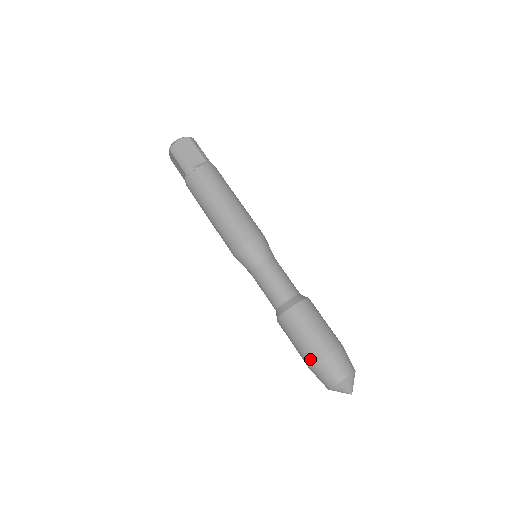
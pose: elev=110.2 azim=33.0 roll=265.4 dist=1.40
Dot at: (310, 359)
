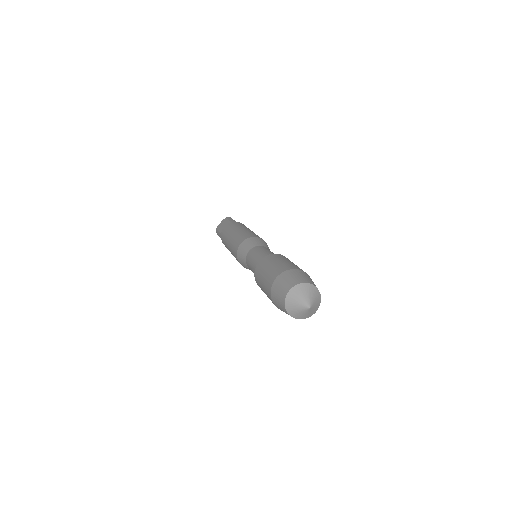
Dot at: (285, 268)
